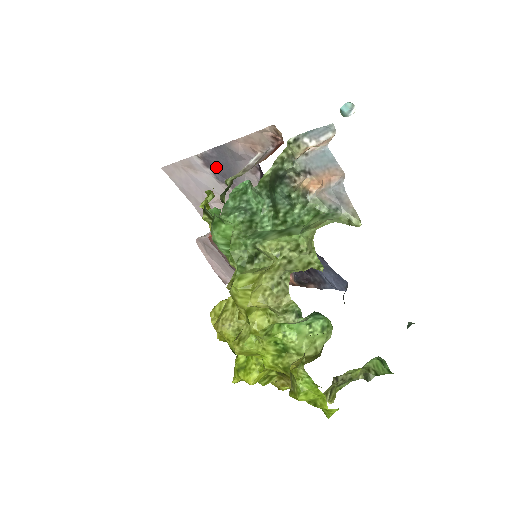
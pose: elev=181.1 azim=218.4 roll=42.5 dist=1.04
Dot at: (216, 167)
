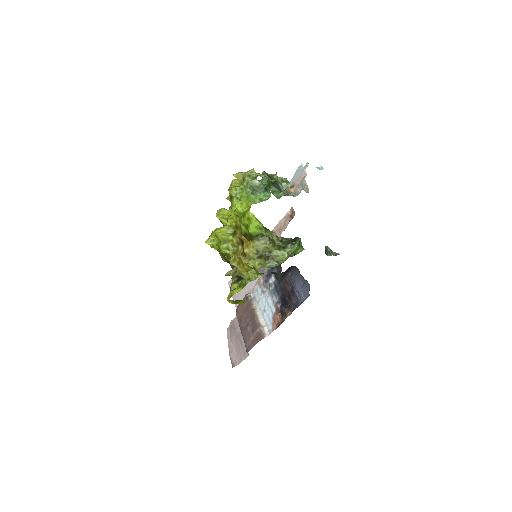
Dot at: occluded
